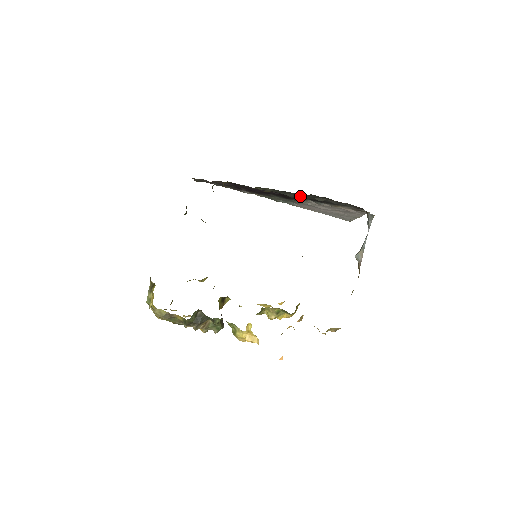
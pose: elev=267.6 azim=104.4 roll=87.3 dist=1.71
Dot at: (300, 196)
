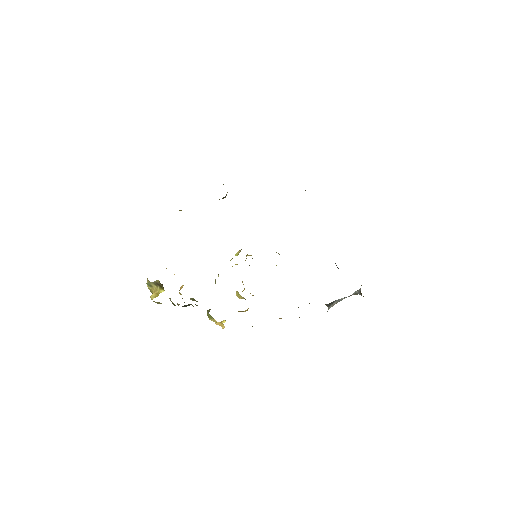
Dot at: occluded
